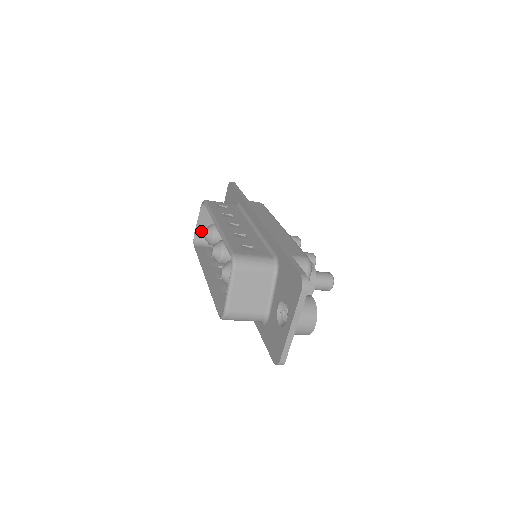
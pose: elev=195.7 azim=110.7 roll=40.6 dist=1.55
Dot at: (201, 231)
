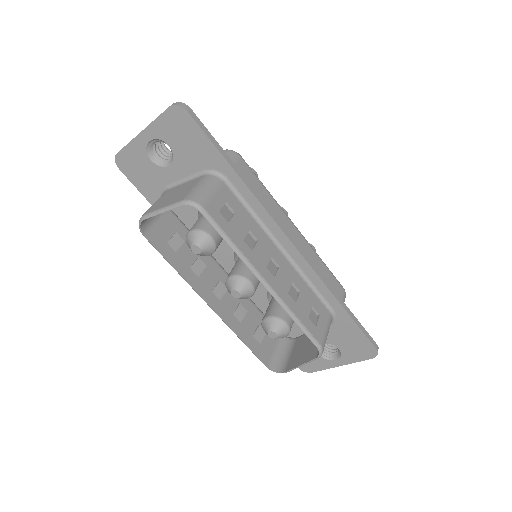
Dot at: occluded
